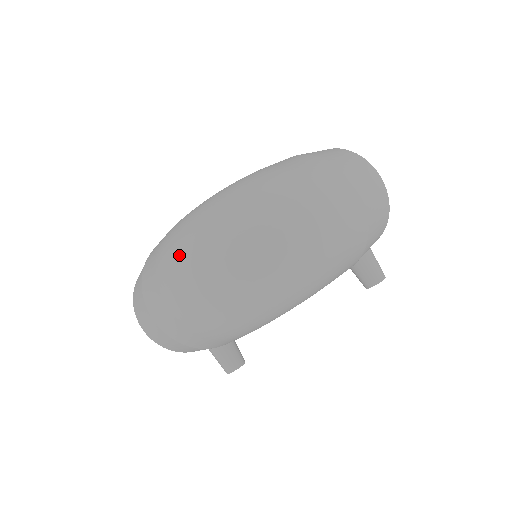
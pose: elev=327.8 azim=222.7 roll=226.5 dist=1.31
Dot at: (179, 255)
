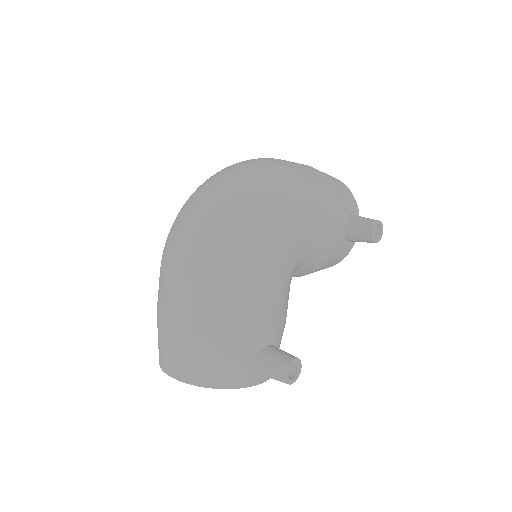
Dot at: (171, 229)
